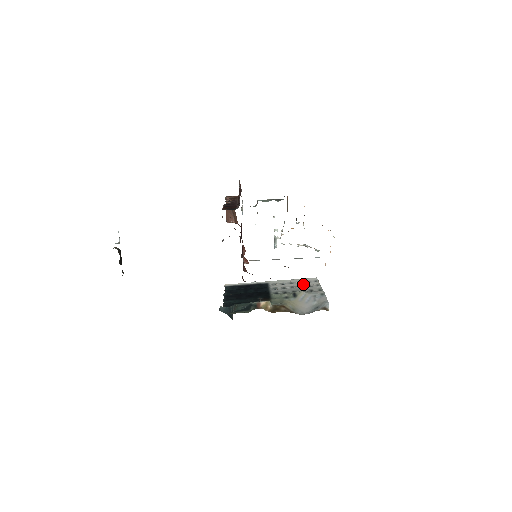
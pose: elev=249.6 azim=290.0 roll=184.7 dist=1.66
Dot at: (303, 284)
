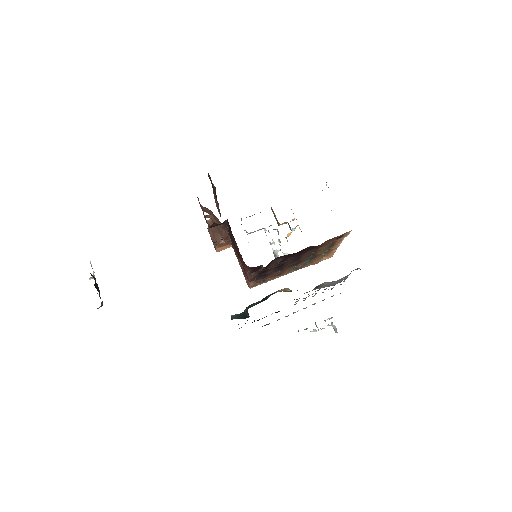
Dot at: occluded
